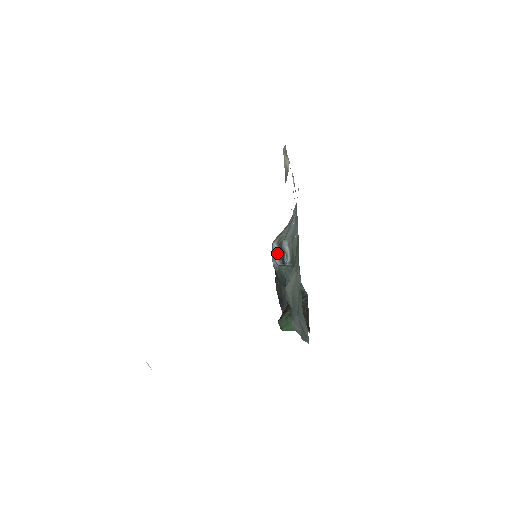
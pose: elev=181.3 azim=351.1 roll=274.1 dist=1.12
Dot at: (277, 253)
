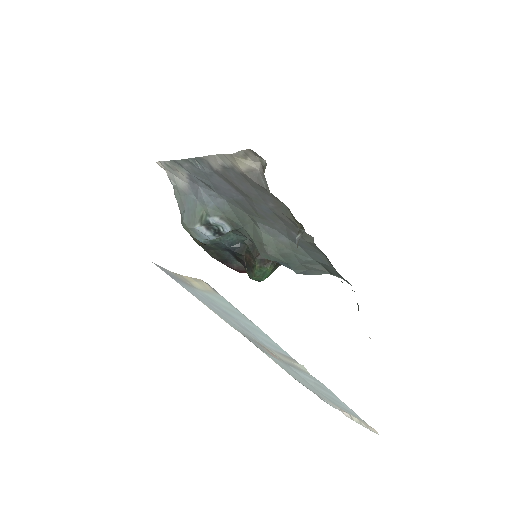
Dot at: (207, 232)
